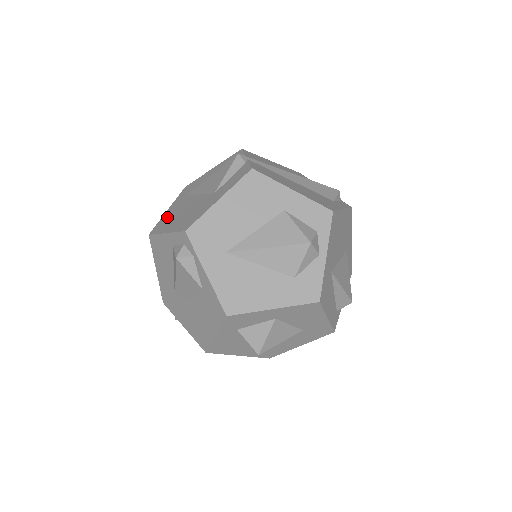
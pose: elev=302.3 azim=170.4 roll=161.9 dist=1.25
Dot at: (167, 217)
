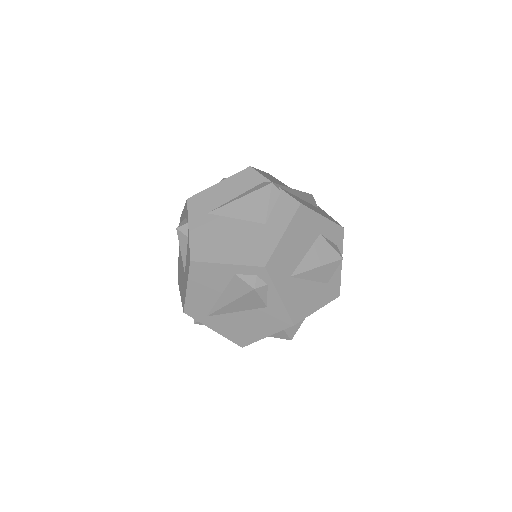
Dot at: (203, 241)
